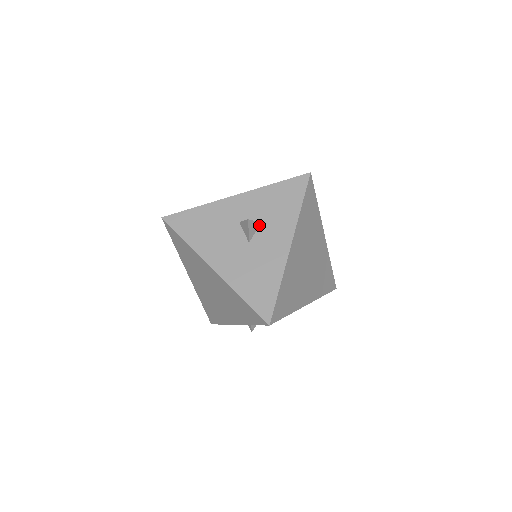
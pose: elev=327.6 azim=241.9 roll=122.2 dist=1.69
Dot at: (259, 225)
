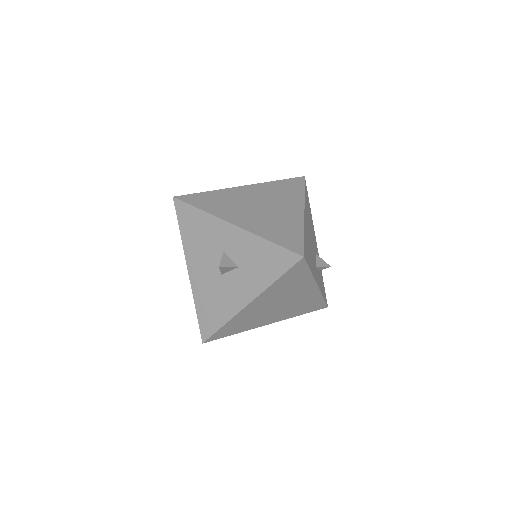
Dot at: (235, 268)
